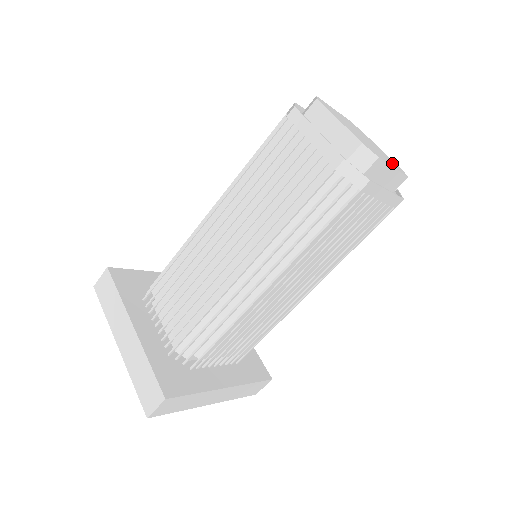
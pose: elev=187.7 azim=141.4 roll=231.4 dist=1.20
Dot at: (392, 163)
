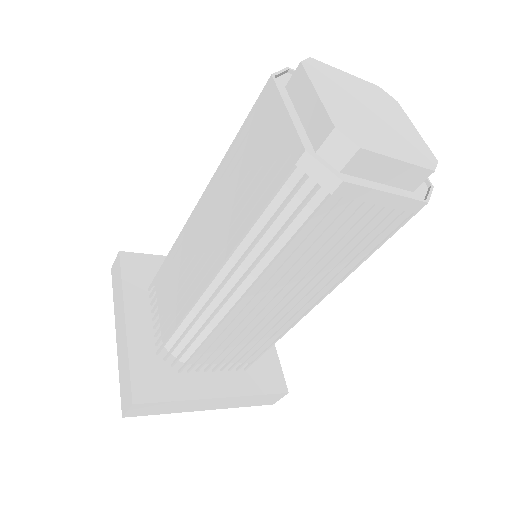
Dot at: (411, 150)
